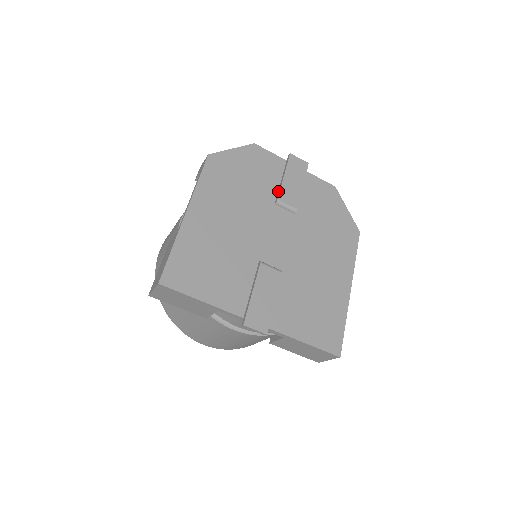
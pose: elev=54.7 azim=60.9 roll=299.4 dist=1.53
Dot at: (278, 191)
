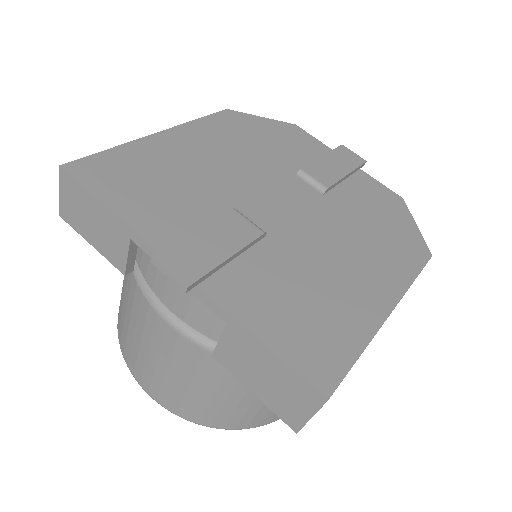
Dot at: occluded
